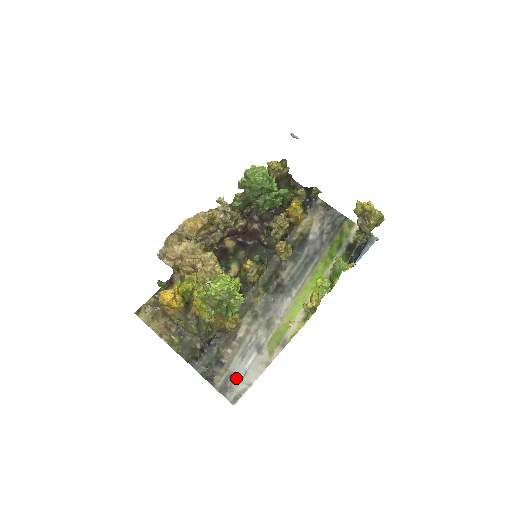
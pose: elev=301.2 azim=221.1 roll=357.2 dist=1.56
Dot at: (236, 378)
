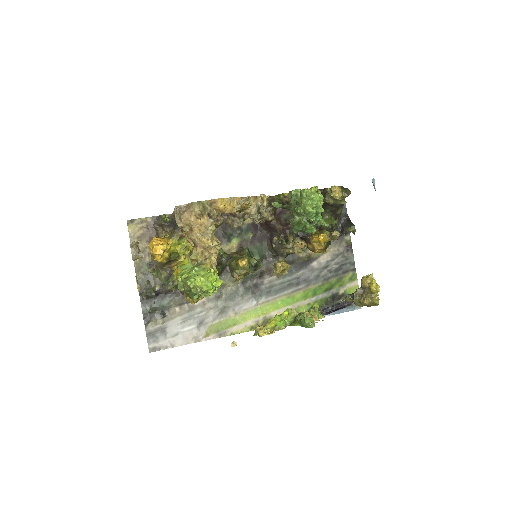
Dot at: (166, 334)
